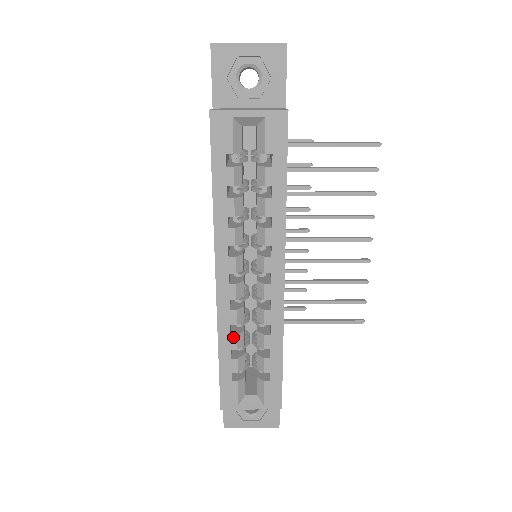
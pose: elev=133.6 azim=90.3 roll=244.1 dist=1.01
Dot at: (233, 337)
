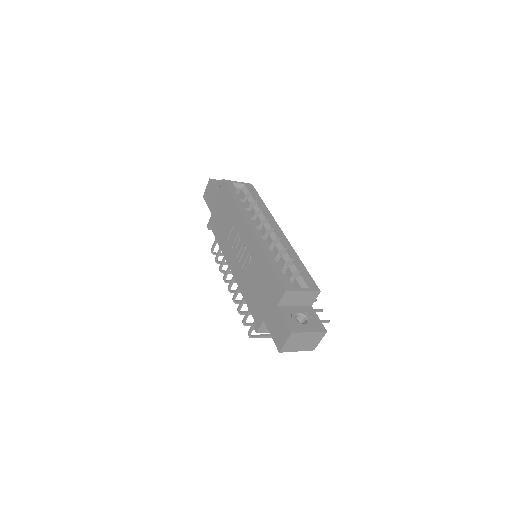
Dot at: (272, 252)
